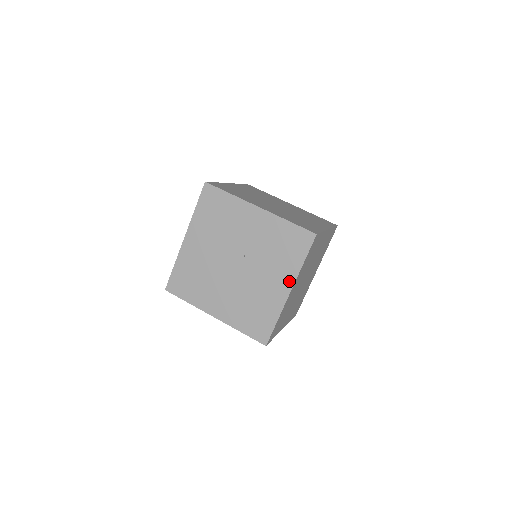
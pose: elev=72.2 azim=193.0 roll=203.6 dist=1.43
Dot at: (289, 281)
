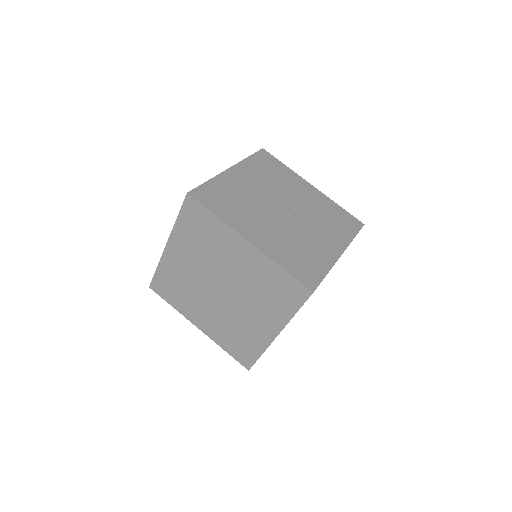
Dot at: (341, 245)
